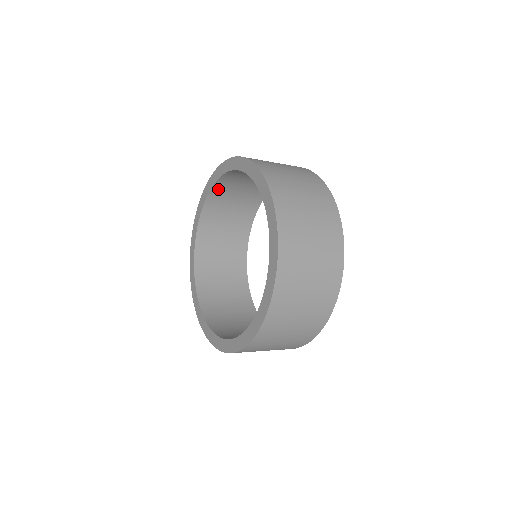
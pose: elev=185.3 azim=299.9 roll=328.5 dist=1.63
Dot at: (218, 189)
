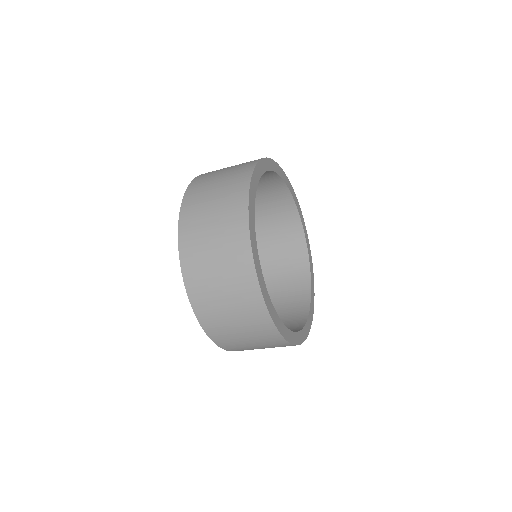
Dot at: occluded
